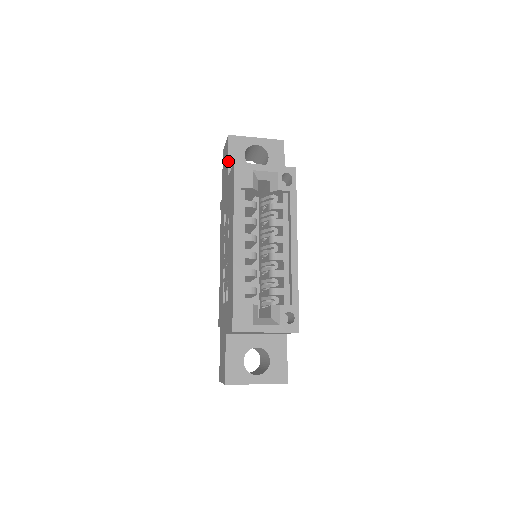
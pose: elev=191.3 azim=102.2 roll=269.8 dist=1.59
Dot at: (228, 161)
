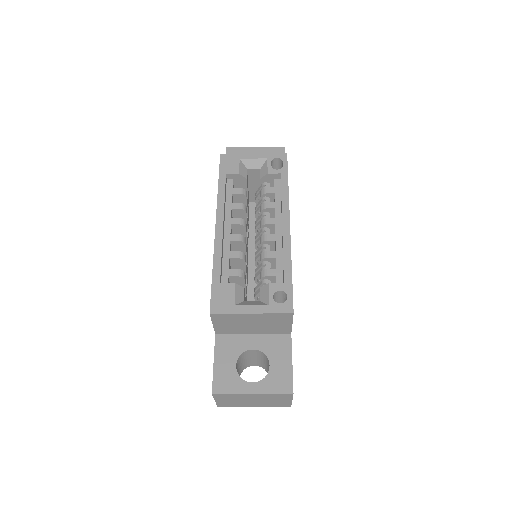
Dot at: occluded
